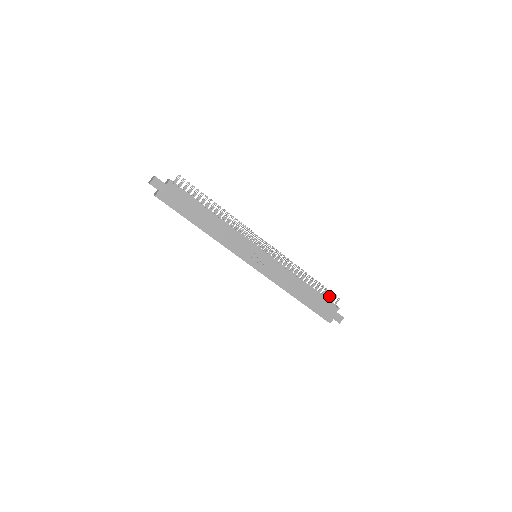
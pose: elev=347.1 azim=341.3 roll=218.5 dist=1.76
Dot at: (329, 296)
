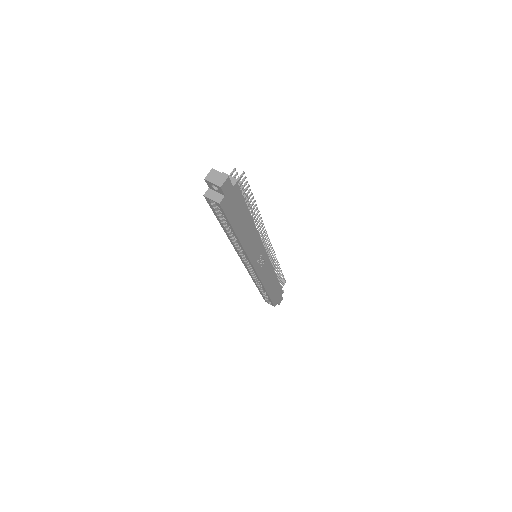
Dot at: (281, 282)
